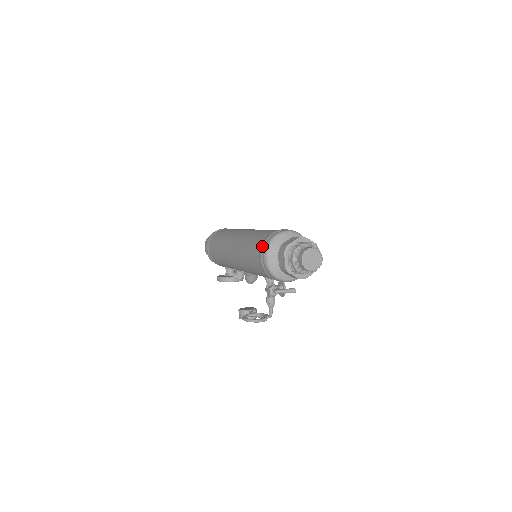
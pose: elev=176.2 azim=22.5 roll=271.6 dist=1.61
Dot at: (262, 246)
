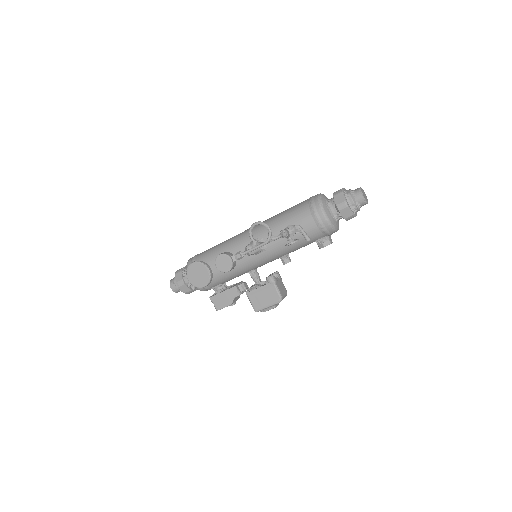
Dot at: occluded
